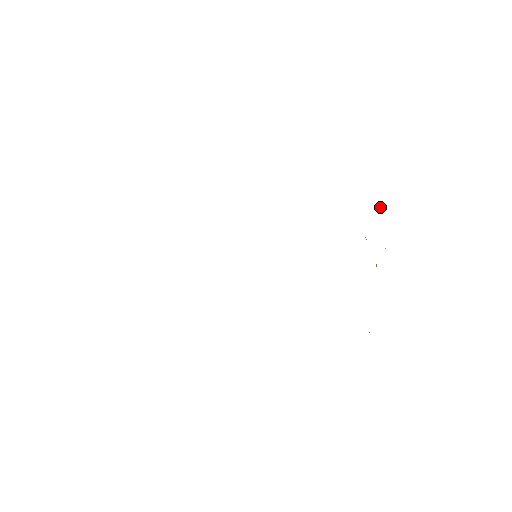
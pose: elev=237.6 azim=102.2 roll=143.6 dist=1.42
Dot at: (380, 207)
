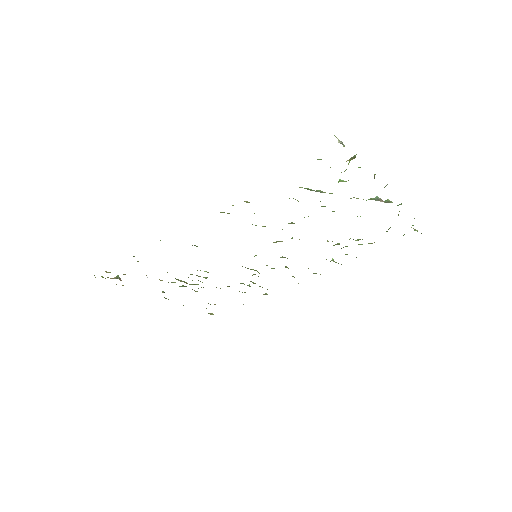
Dot at: occluded
